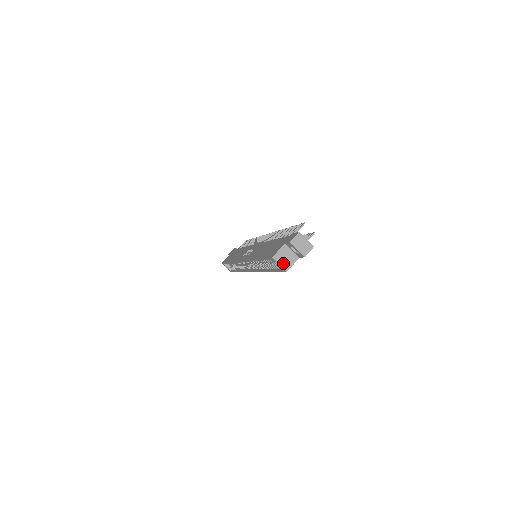
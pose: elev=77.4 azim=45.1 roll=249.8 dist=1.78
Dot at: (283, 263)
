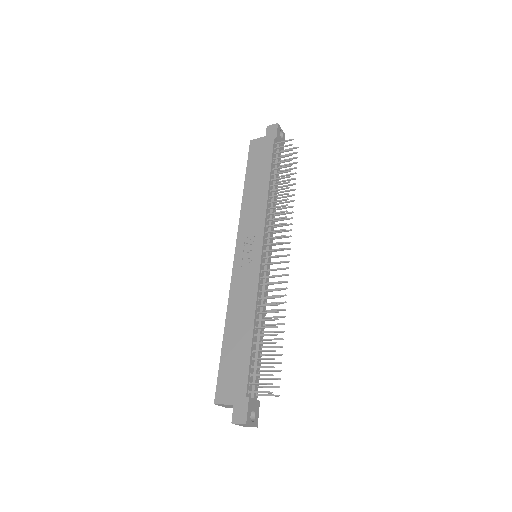
Dot at: (225, 406)
